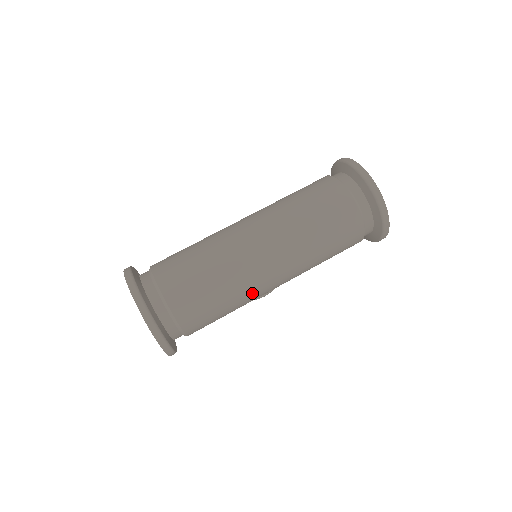
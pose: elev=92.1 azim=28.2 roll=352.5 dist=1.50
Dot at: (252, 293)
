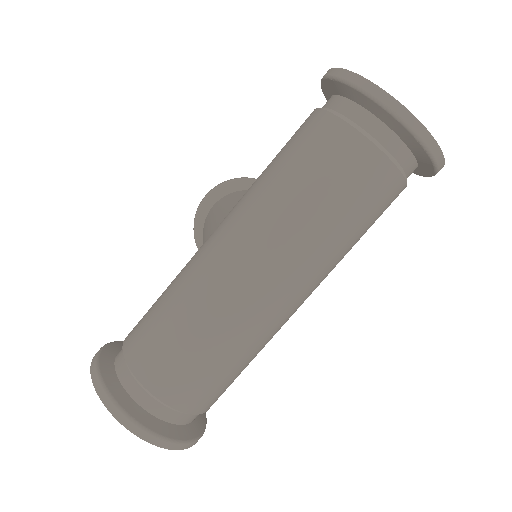
Dot at: (273, 334)
